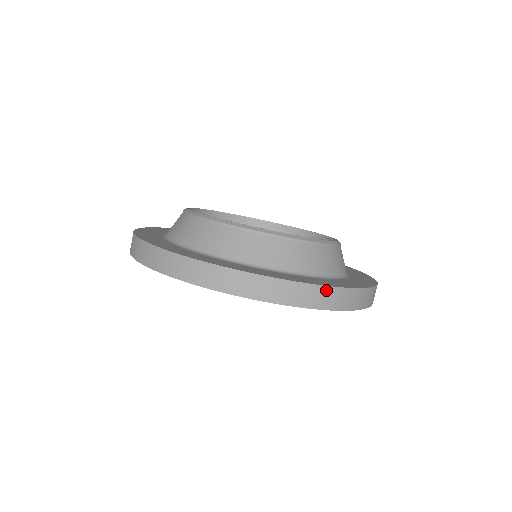
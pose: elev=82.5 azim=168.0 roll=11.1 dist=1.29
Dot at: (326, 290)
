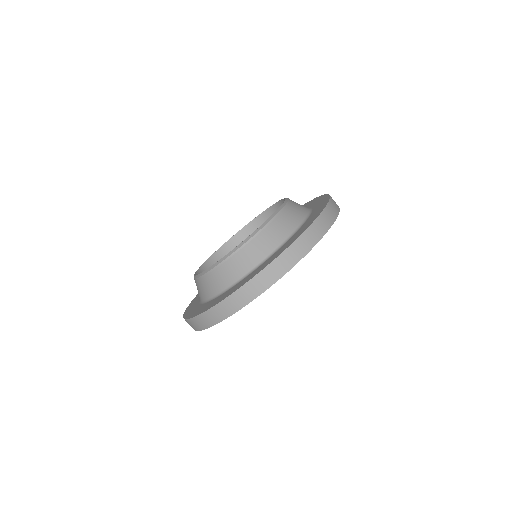
Dot at: (275, 263)
